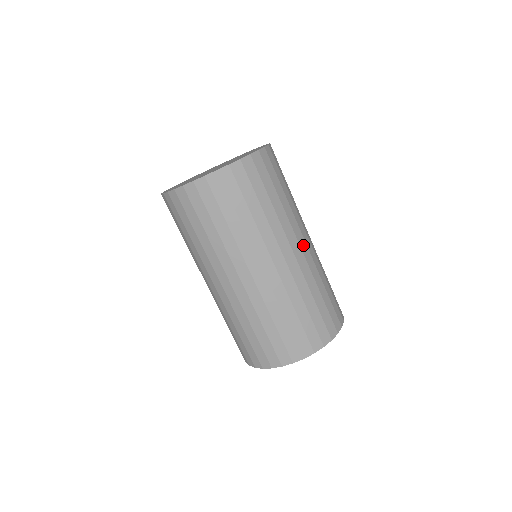
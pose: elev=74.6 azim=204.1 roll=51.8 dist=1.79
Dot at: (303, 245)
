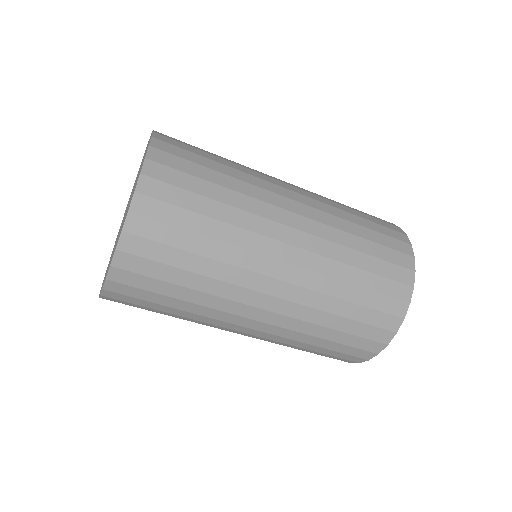
Dot at: (293, 196)
